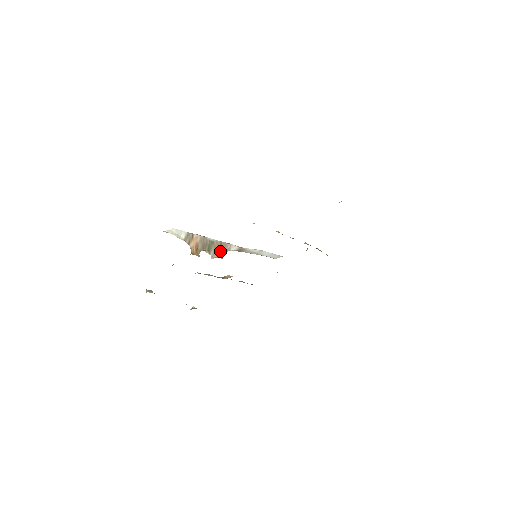
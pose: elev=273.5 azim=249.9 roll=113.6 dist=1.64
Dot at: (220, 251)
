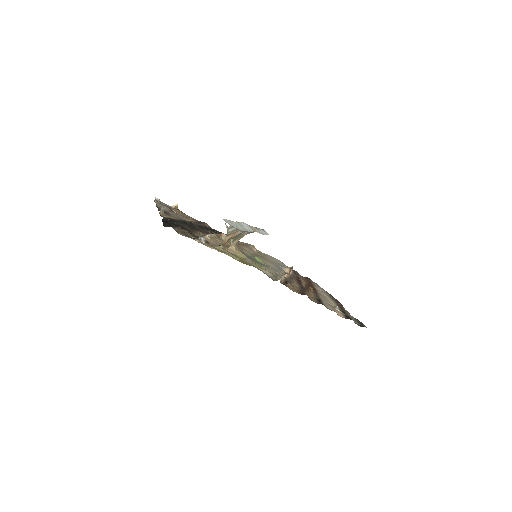
Dot at: occluded
